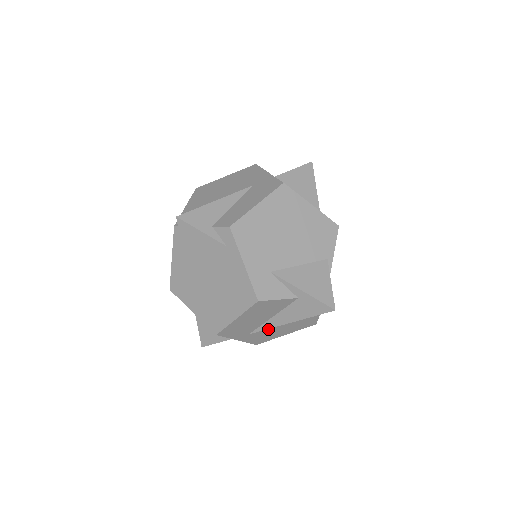
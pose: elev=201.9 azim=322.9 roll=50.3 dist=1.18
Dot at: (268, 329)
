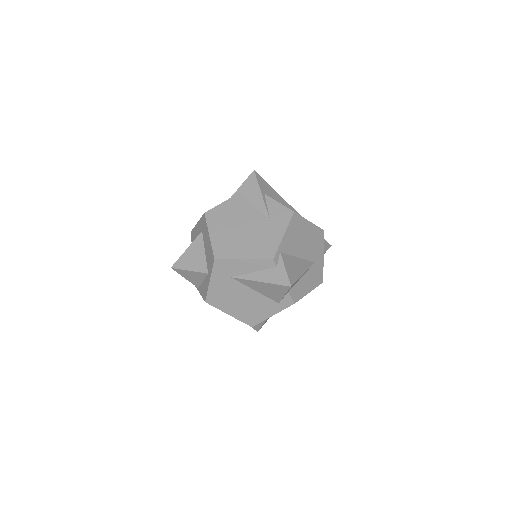
Dot at: occluded
